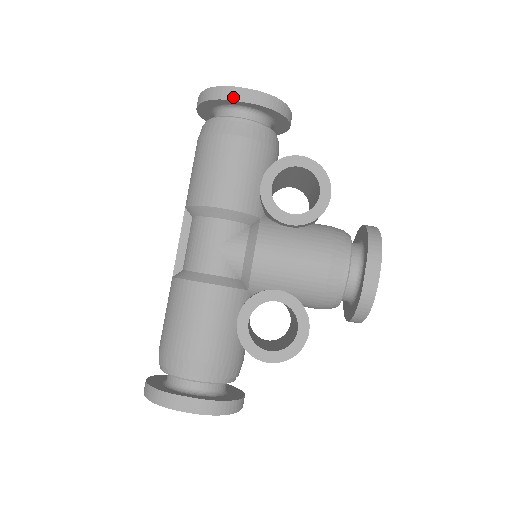
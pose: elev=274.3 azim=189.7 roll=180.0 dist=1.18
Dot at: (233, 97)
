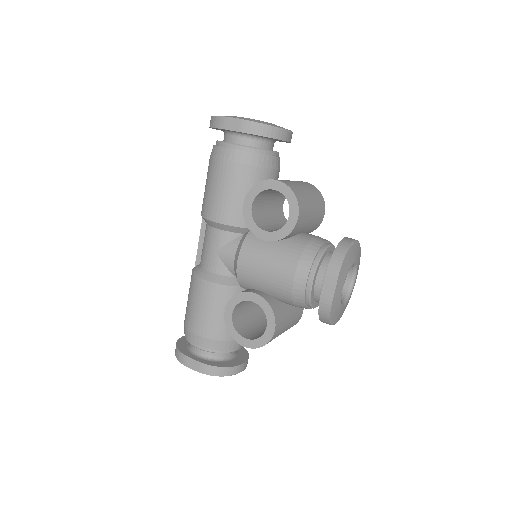
Dot at: (225, 126)
